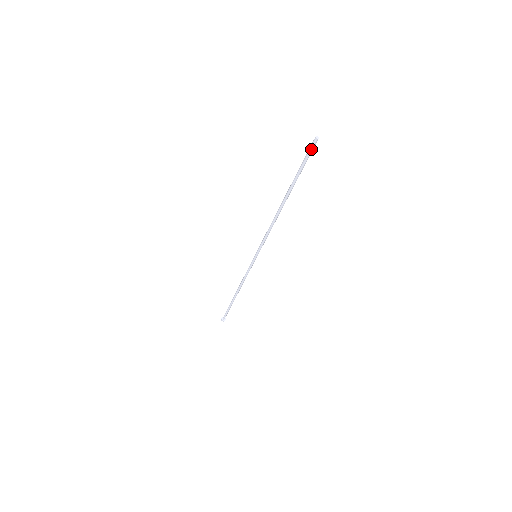
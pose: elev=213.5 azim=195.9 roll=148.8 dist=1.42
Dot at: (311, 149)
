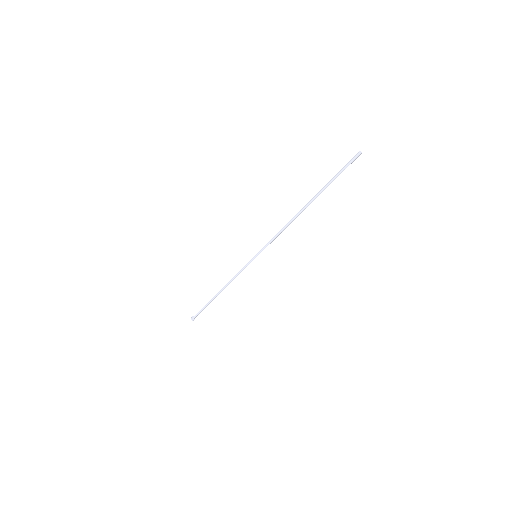
Dot at: (351, 161)
